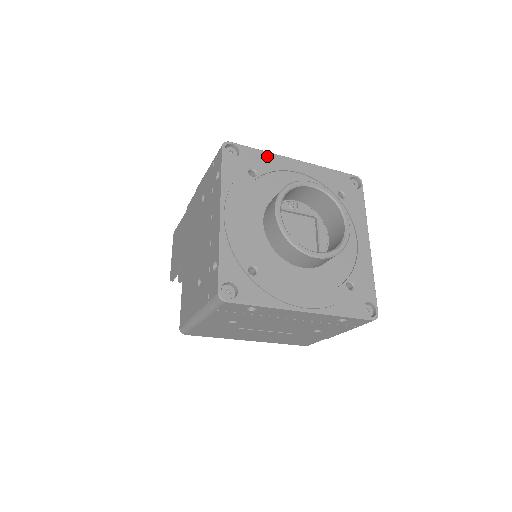
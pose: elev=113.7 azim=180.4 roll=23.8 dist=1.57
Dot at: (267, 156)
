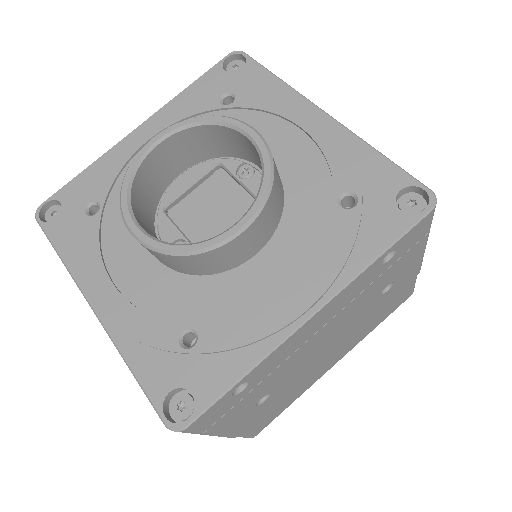
Dot at: (277, 88)
